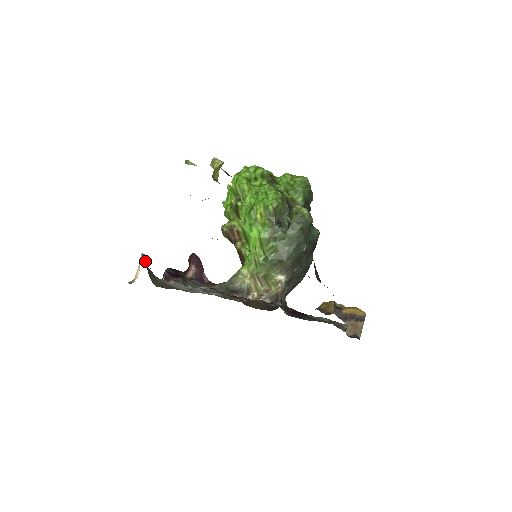
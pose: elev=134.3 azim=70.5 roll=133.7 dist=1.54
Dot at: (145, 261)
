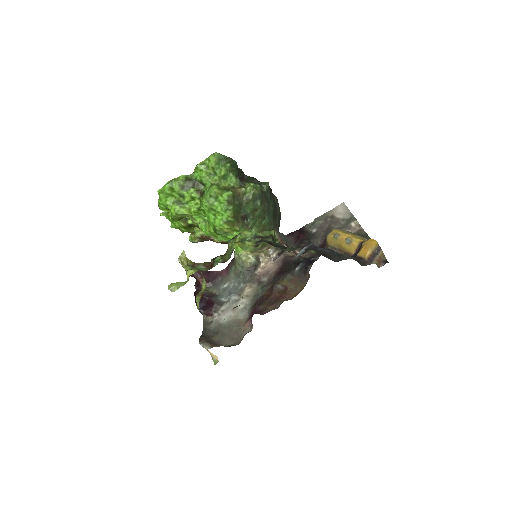
Dot at: (201, 339)
